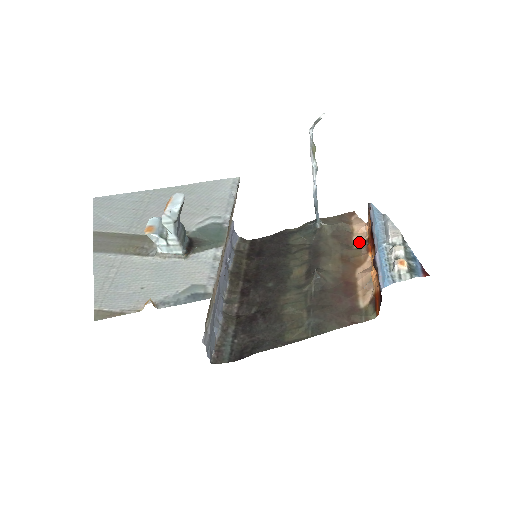
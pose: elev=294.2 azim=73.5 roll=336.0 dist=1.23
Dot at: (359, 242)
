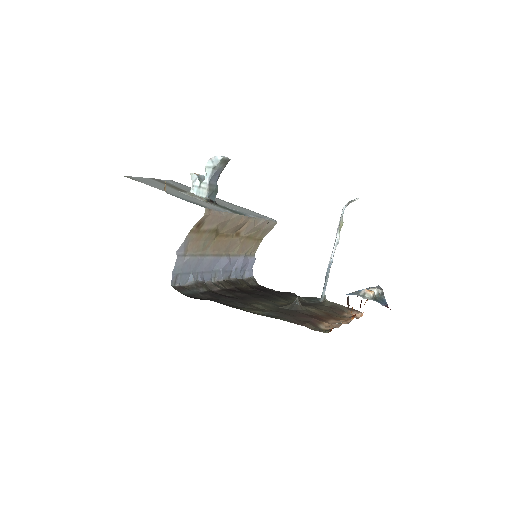
Dot at: (349, 316)
